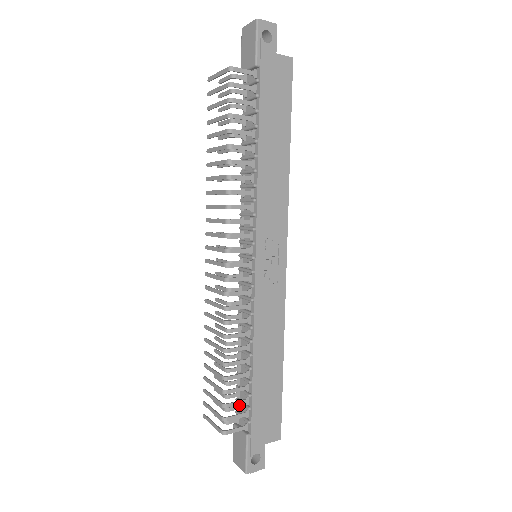
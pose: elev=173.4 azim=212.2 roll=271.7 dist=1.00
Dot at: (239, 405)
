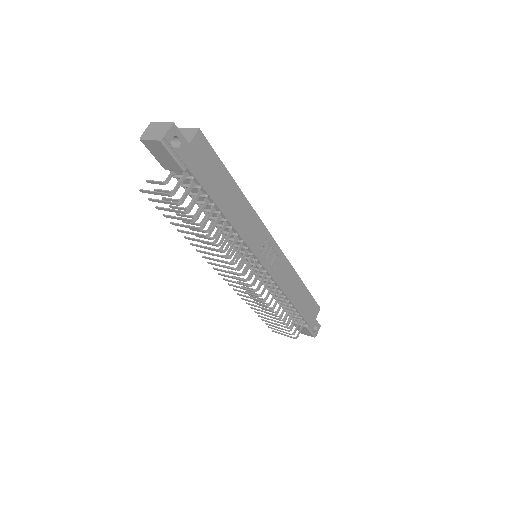
Dot at: (290, 315)
